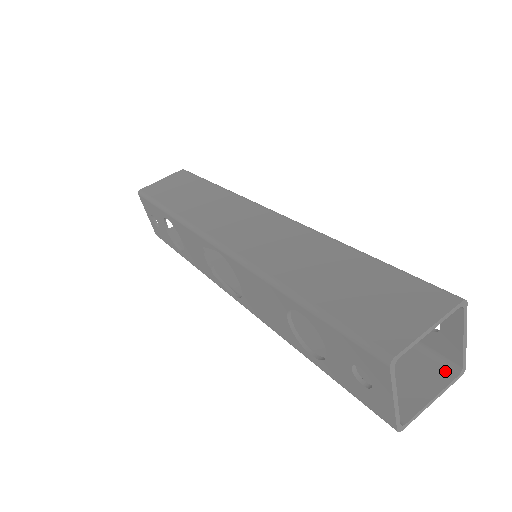
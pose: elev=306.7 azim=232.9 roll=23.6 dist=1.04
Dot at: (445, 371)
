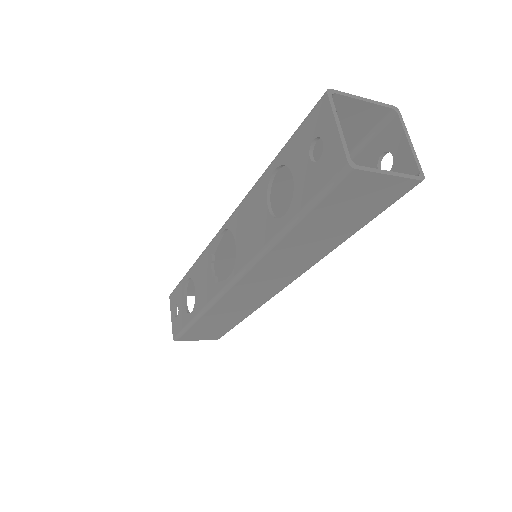
Dot at: (405, 182)
